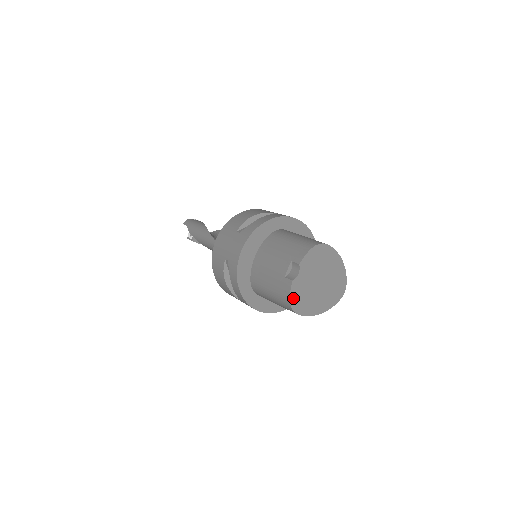
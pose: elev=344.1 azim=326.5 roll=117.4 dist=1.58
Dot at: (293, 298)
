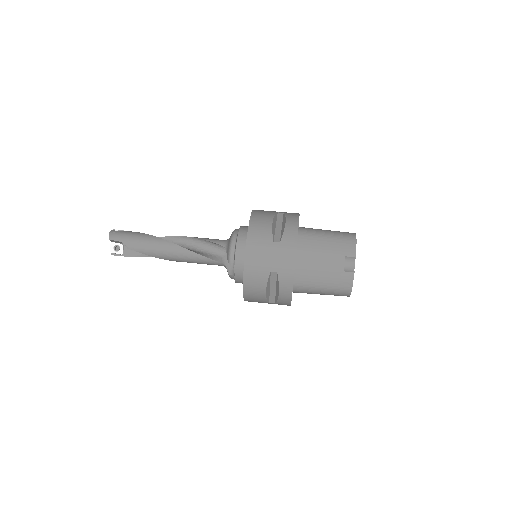
Dot at: (352, 286)
